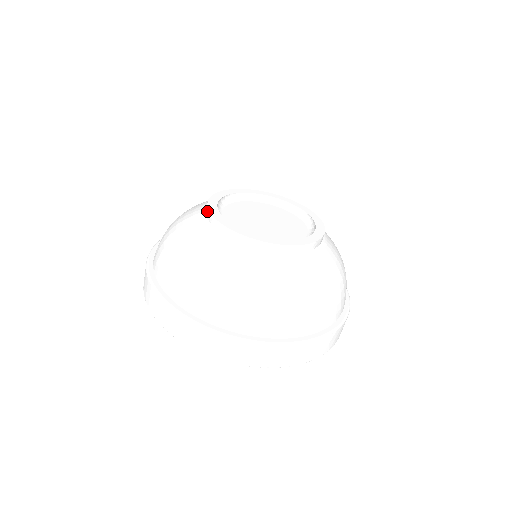
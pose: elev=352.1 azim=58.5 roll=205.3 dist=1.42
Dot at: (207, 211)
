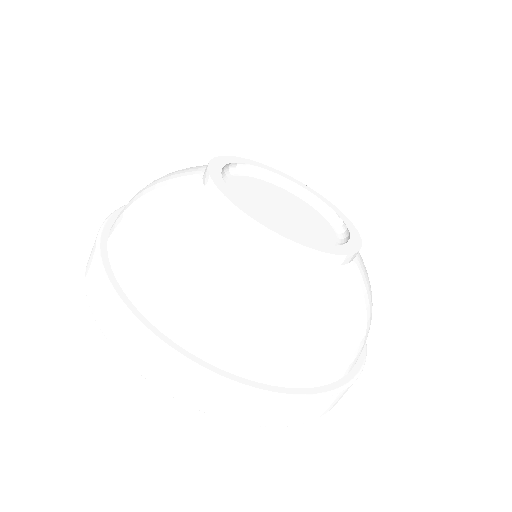
Dot at: (218, 195)
